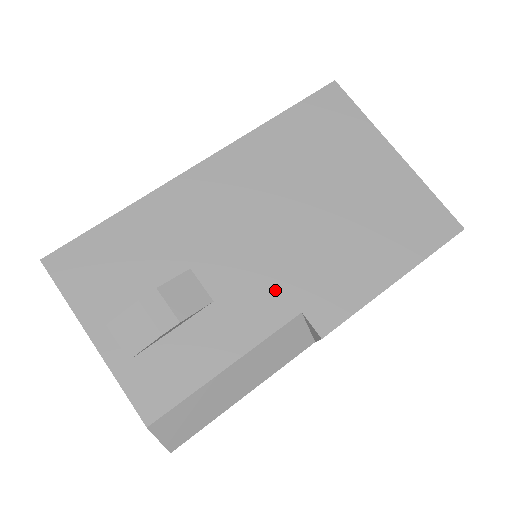
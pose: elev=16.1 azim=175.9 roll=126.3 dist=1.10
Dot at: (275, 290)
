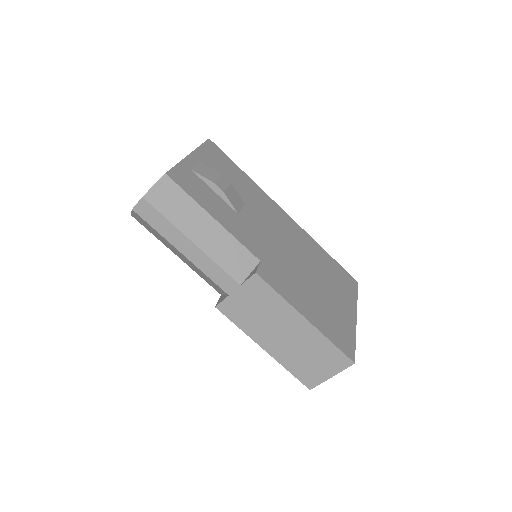
Dot at: (261, 247)
